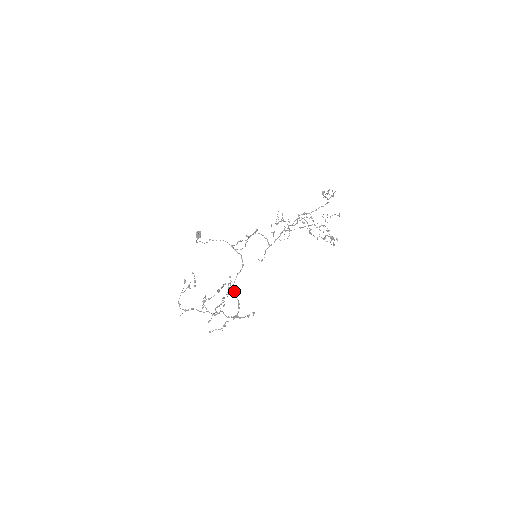
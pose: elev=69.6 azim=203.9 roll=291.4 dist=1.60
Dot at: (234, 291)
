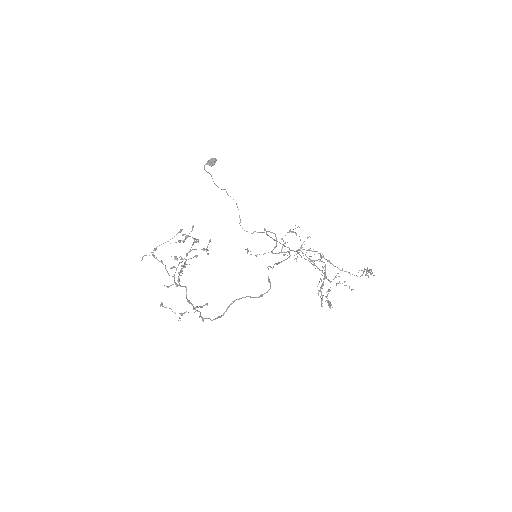
Dot at: (229, 306)
